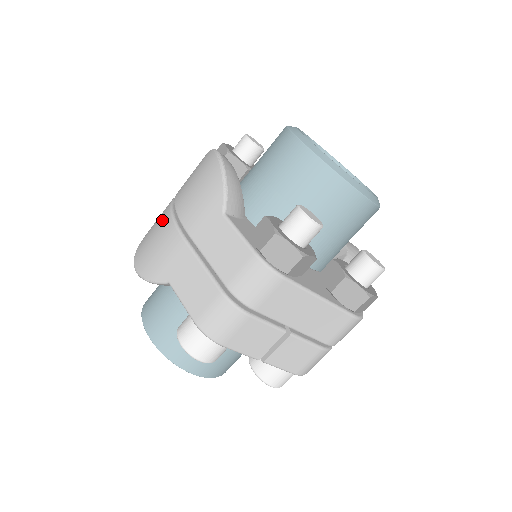
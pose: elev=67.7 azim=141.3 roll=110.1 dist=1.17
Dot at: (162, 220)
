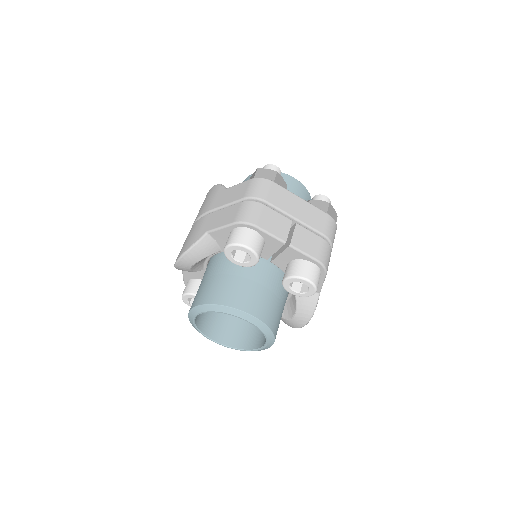
Dot at: occluded
